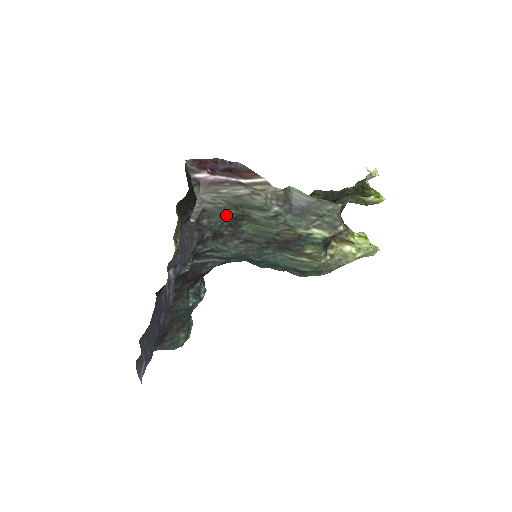
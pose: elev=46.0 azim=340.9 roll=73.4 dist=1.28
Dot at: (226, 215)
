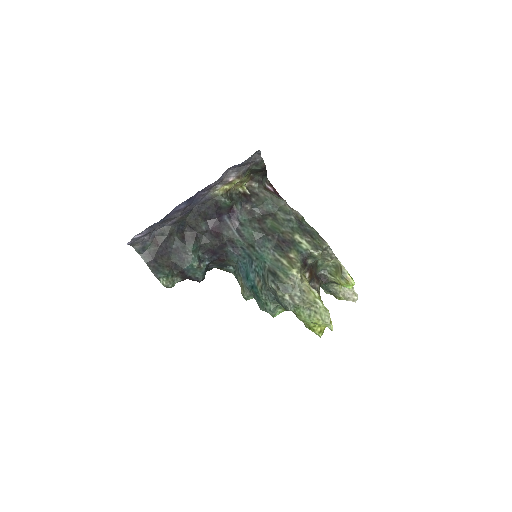
Dot at: (265, 206)
